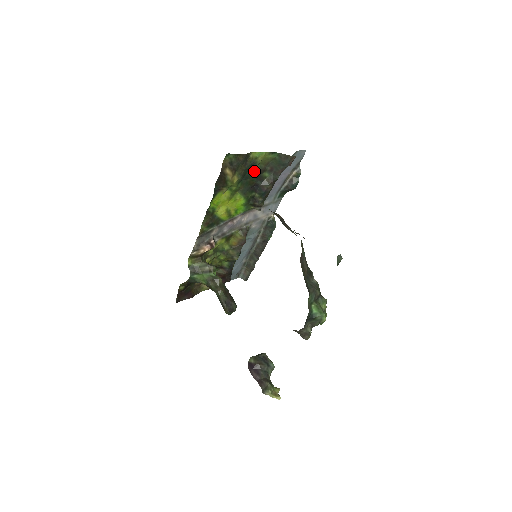
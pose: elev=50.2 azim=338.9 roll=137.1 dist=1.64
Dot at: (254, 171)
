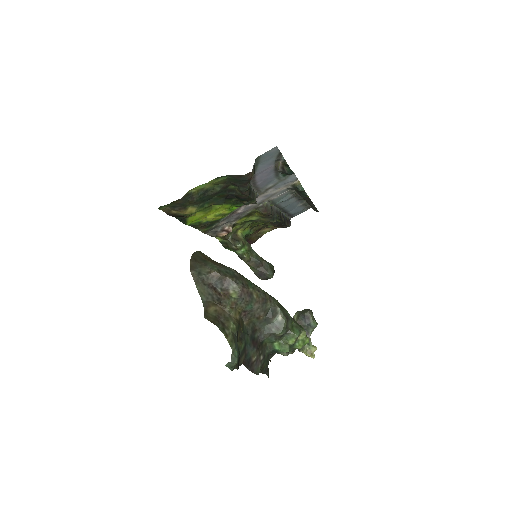
Dot at: (213, 192)
